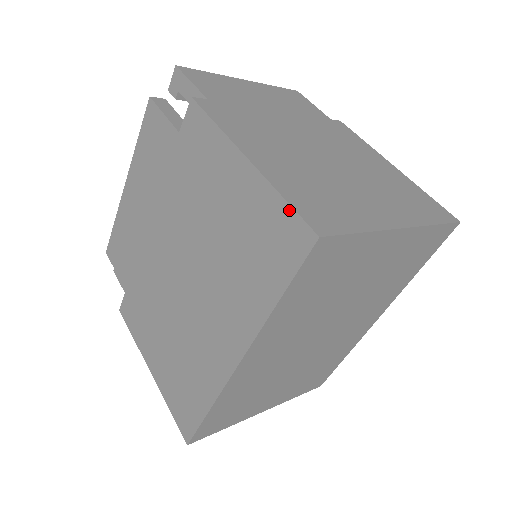
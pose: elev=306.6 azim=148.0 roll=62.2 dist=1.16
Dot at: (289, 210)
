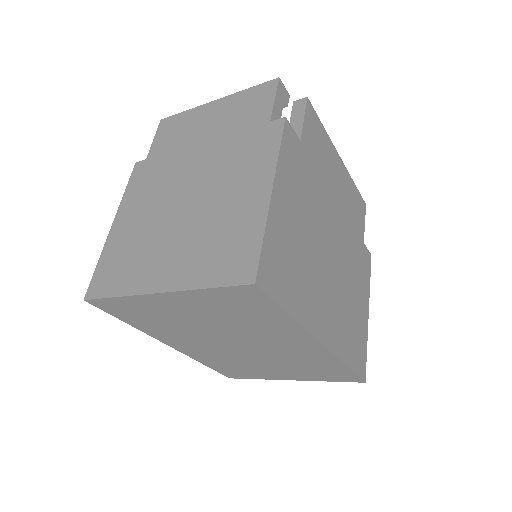
Dot at: (96, 274)
